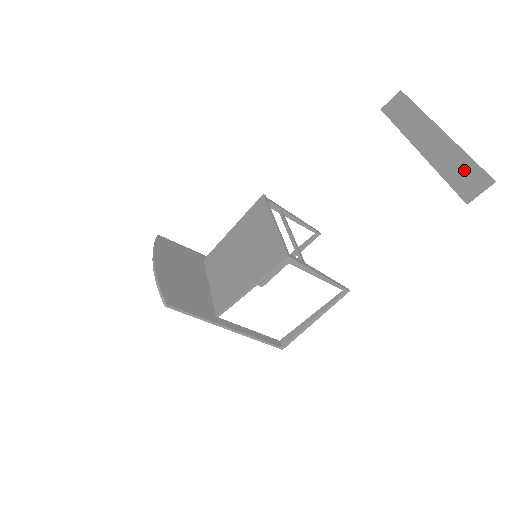
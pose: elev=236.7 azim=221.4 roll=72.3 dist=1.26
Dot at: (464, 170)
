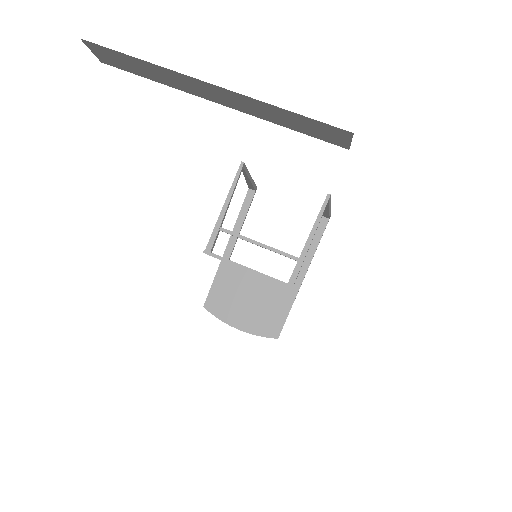
Dot at: (301, 123)
